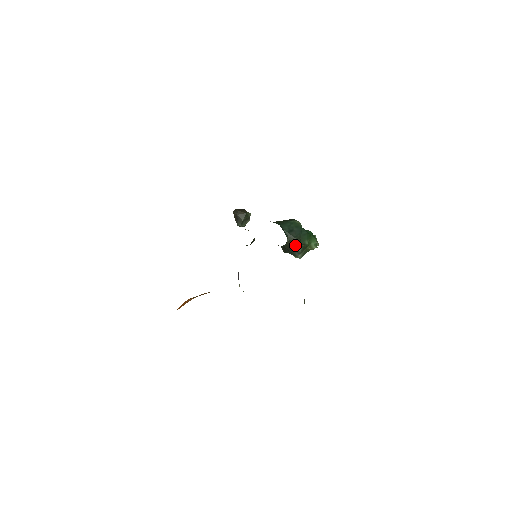
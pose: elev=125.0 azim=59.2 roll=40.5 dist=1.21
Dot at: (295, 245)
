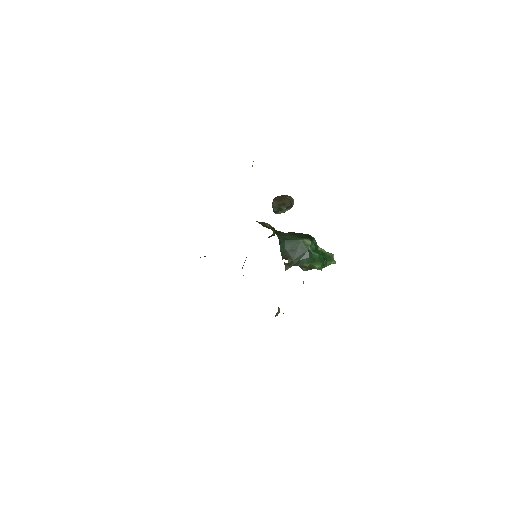
Dot at: (291, 264)
